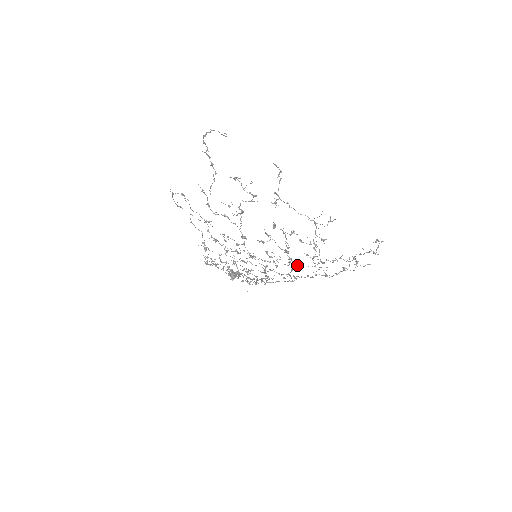
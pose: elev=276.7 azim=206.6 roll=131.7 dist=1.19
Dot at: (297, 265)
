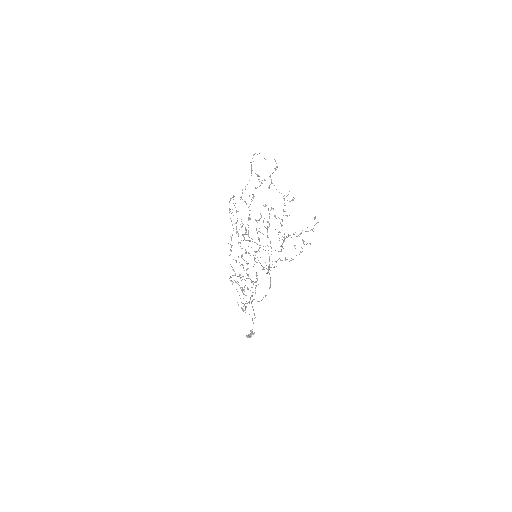
Dot at: occluded
